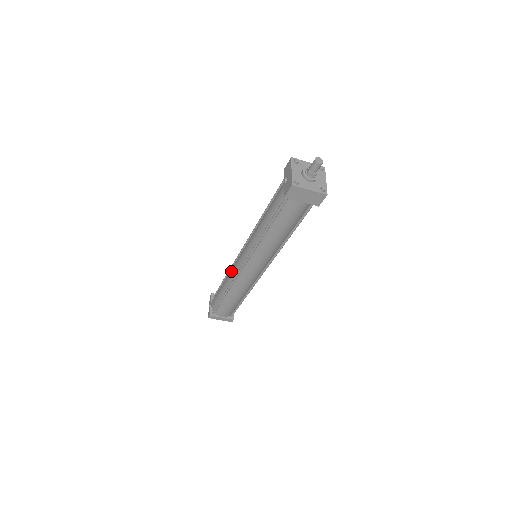
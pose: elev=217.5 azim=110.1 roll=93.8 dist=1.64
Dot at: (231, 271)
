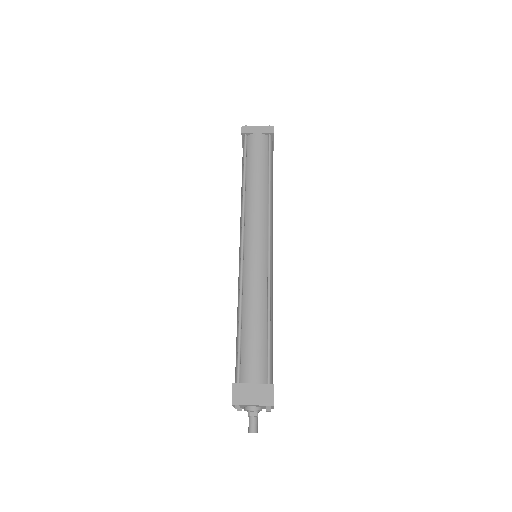
Dot at: (240, 218)
